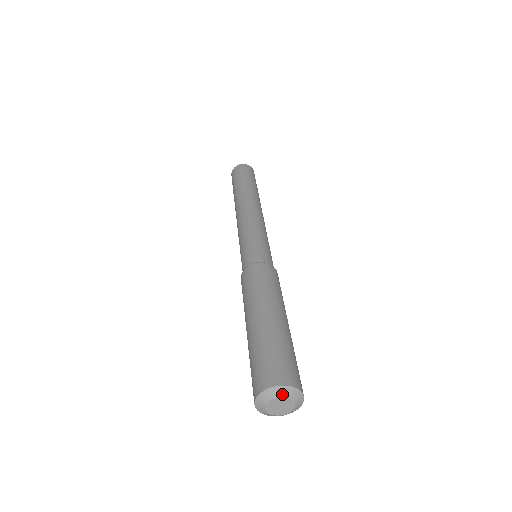
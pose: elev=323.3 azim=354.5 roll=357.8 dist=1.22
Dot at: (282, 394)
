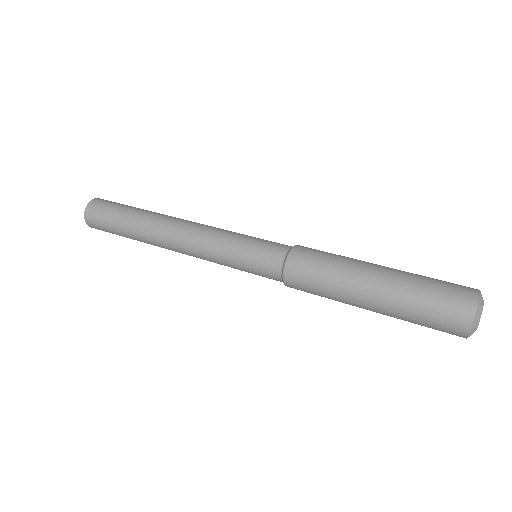
Dot at: (482, 306)
